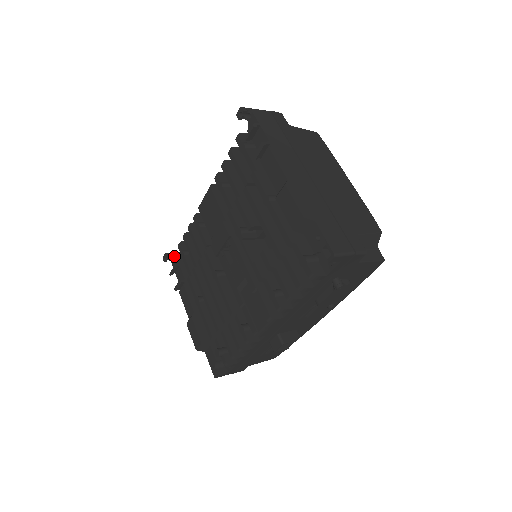
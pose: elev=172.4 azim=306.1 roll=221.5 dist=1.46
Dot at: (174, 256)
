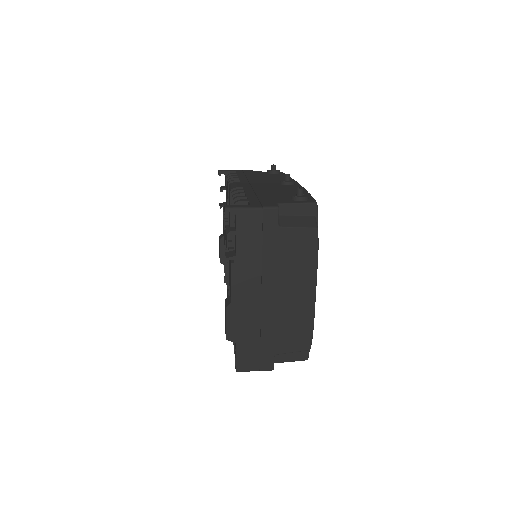
Dot at: occluded
